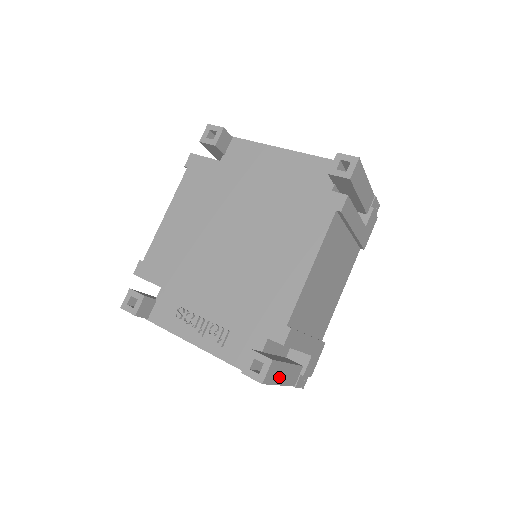
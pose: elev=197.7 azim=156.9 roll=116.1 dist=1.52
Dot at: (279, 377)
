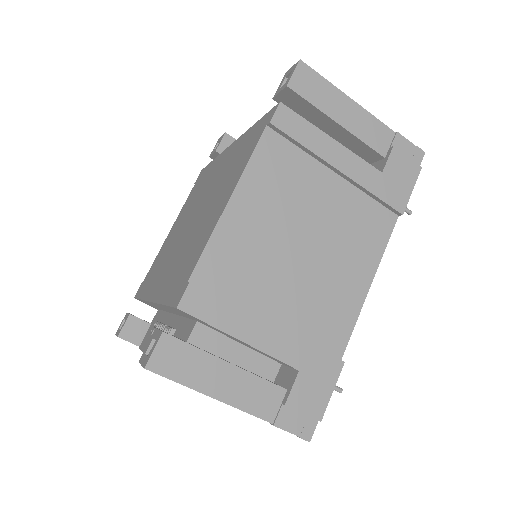
Dot at: (203, 378)
